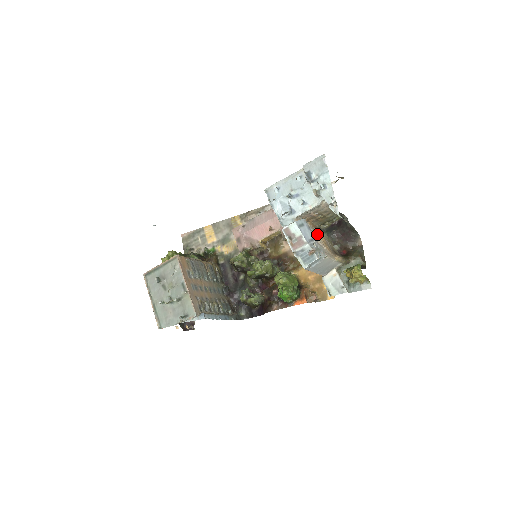
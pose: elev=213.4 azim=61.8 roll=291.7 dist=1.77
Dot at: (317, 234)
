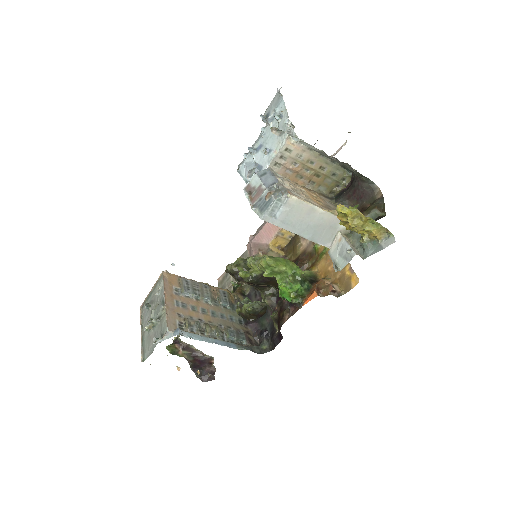
Dot at: (301, 190)
